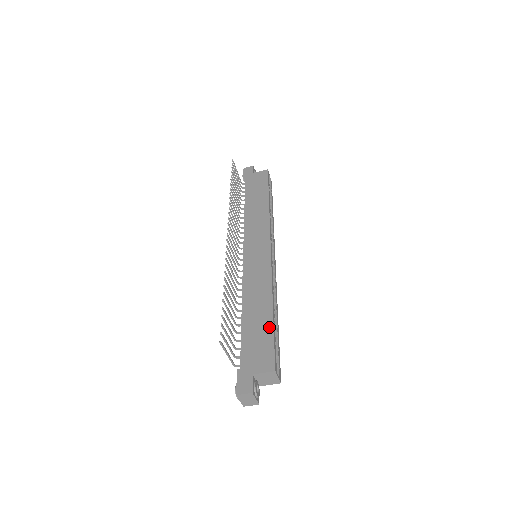
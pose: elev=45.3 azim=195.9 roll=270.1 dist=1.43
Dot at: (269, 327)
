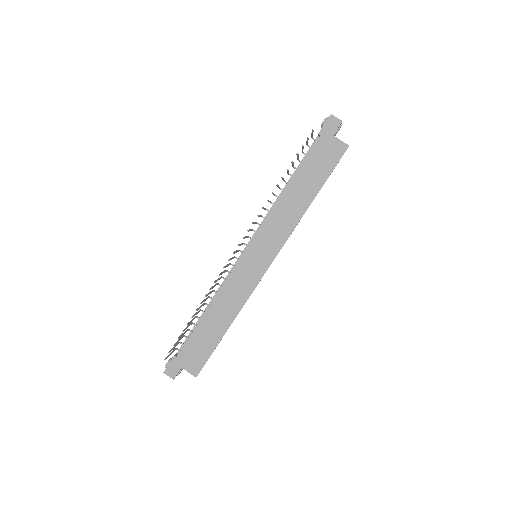
Dot at: (215, 342)
